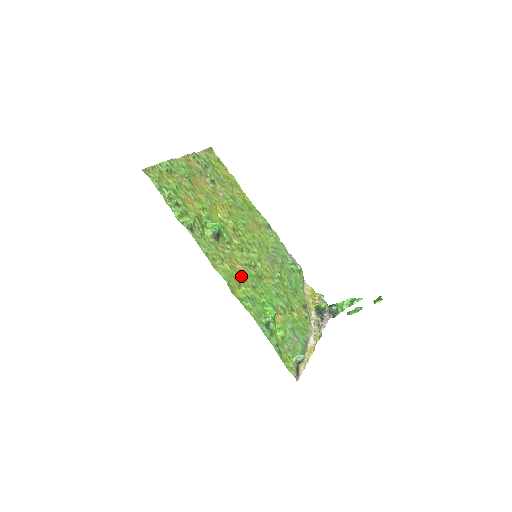
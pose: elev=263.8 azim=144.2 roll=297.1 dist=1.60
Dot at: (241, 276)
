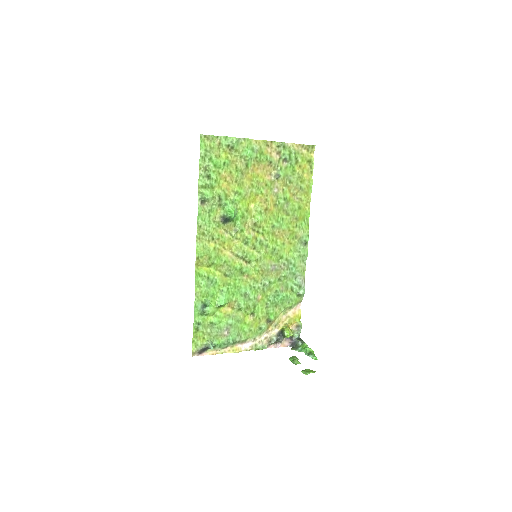
Dot at: (219, 260)
